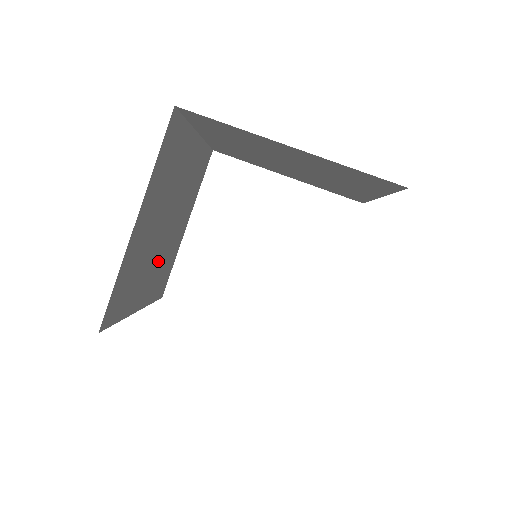
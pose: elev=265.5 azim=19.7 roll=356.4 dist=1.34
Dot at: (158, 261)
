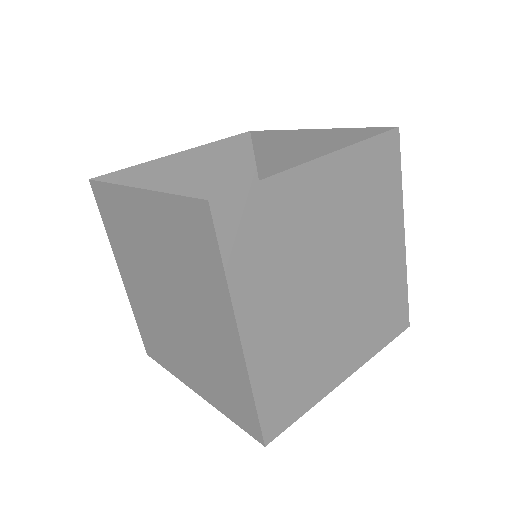
Dot at: occluded
